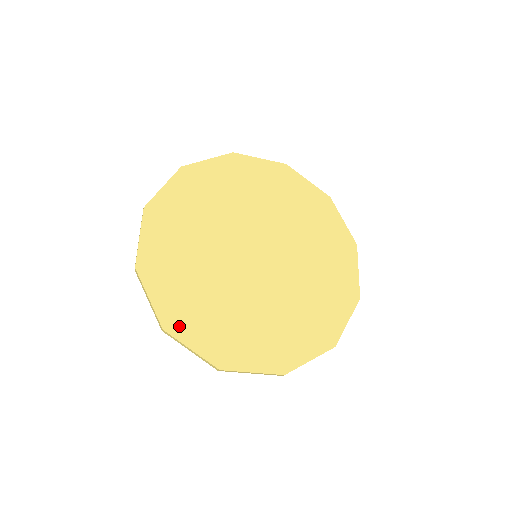
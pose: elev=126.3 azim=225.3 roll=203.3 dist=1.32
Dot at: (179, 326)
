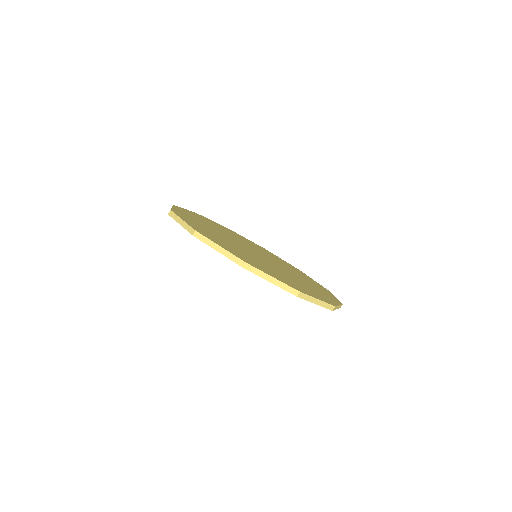
Dot at: (253, 264)
